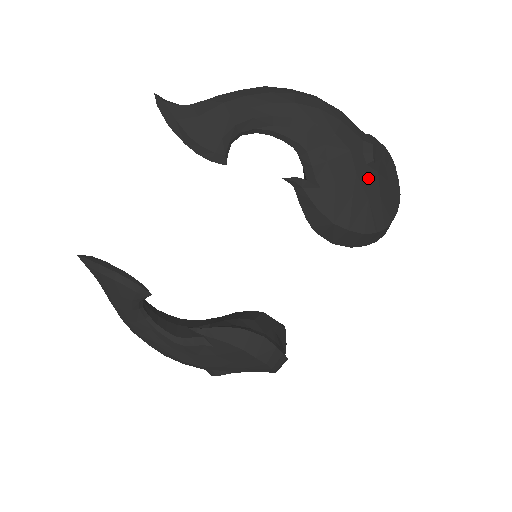
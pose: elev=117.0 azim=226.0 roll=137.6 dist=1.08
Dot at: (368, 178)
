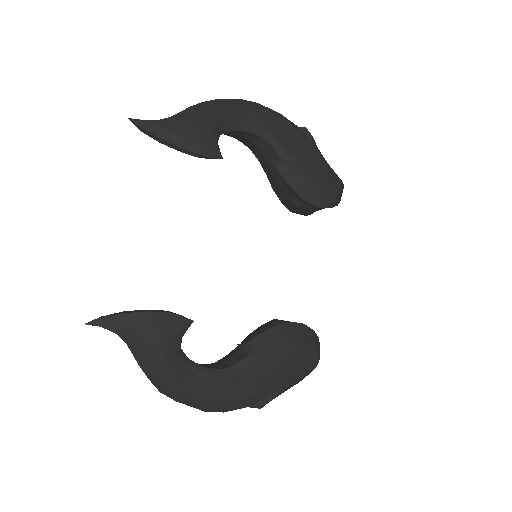
Dot at: (316, 151)
